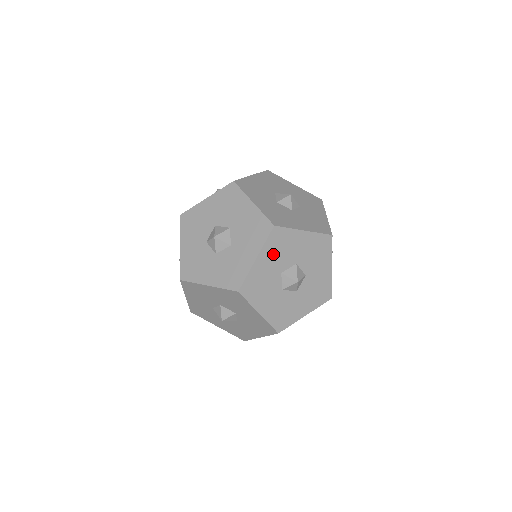
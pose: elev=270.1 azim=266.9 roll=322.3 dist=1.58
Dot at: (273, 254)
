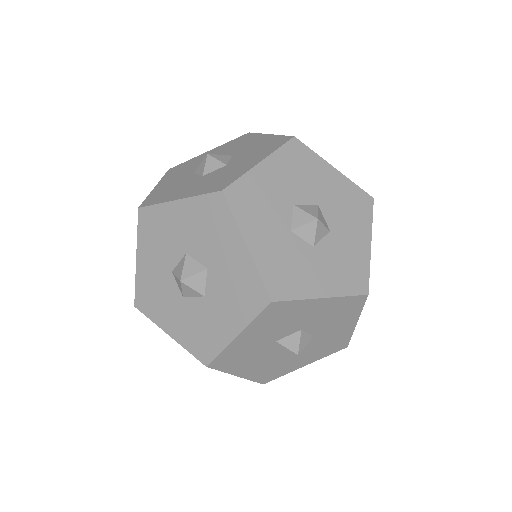
Dot at: (265, 327)
